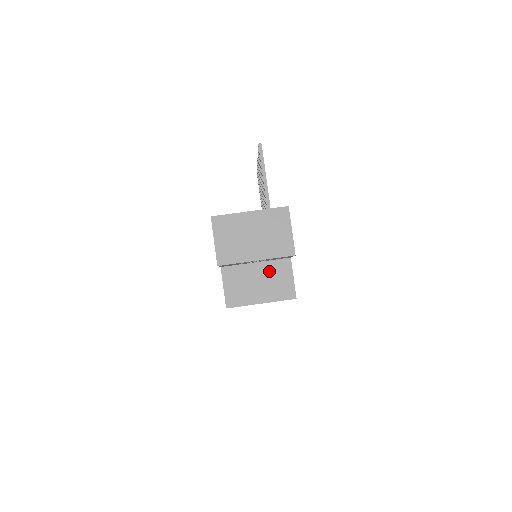
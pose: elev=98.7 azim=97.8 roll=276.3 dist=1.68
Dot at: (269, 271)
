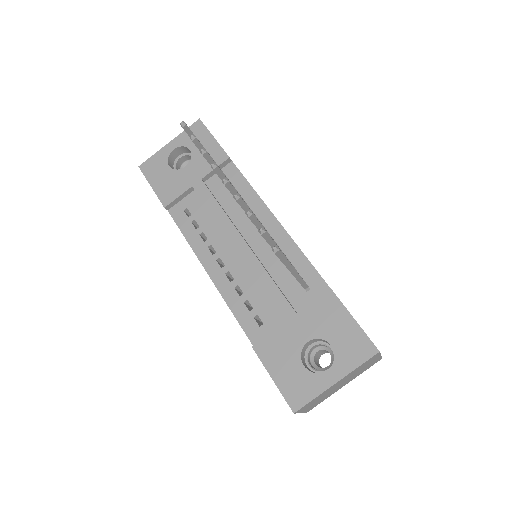
Dot at: occluded
